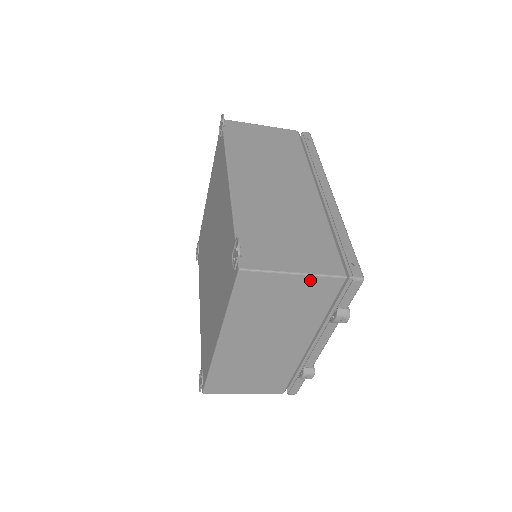
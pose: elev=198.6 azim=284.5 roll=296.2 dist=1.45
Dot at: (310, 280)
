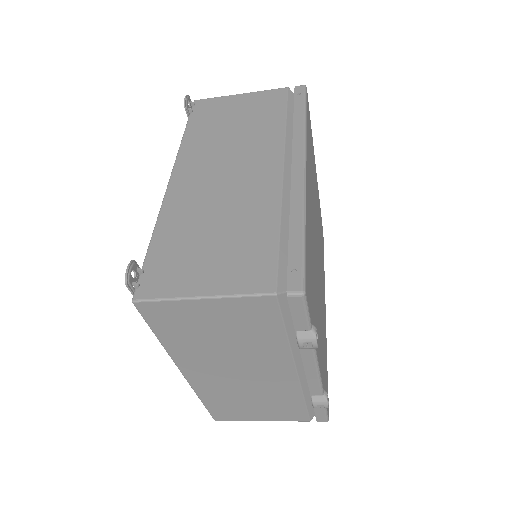
Dot at: (228, 303)
